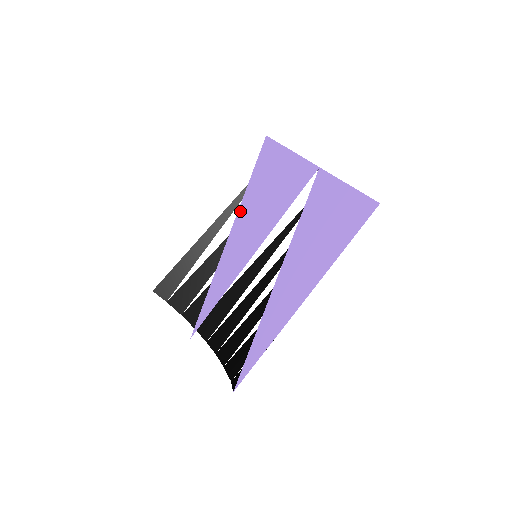
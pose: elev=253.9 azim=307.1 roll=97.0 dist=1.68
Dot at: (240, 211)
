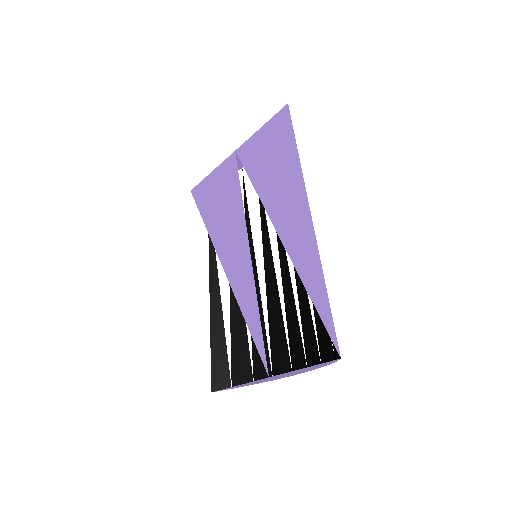
Dot at: (216, 247)
